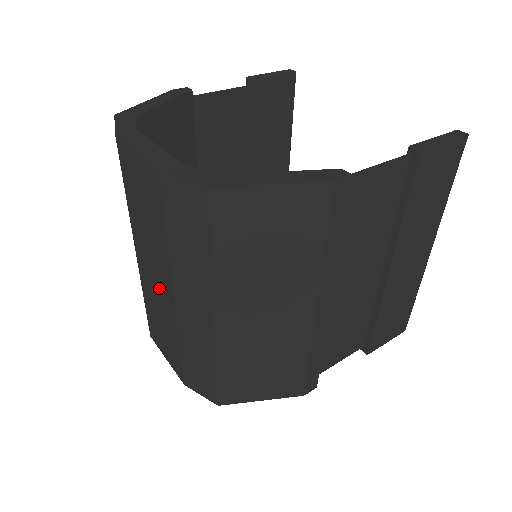
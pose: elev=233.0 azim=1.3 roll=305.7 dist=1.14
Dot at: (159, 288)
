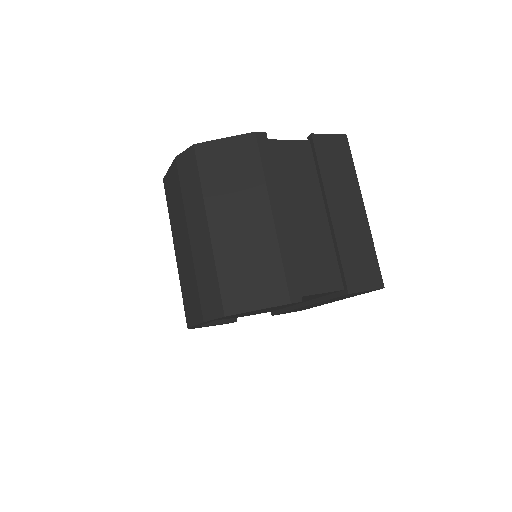
Dot at: (184, 250)
